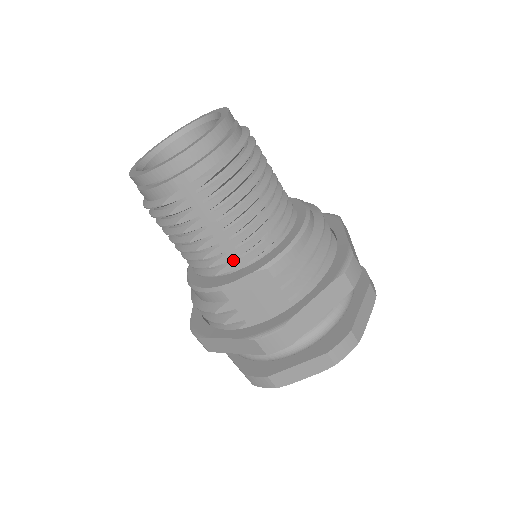
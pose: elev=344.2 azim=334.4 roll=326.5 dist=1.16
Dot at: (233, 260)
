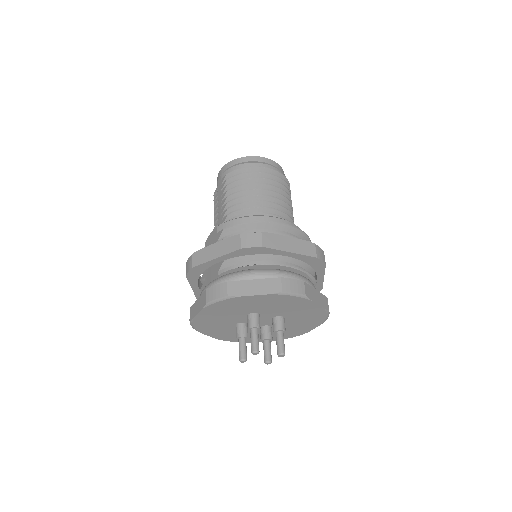
Dot at: occluded
